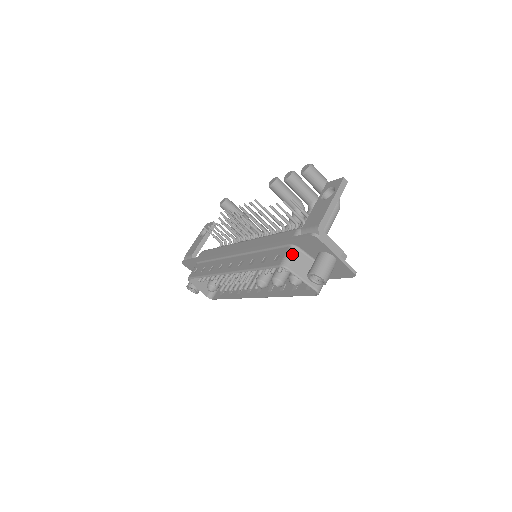
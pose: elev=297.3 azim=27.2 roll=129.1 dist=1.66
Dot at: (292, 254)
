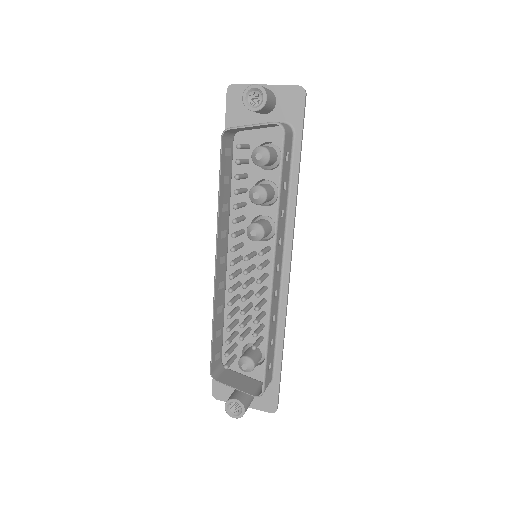
Dot at: occluded
